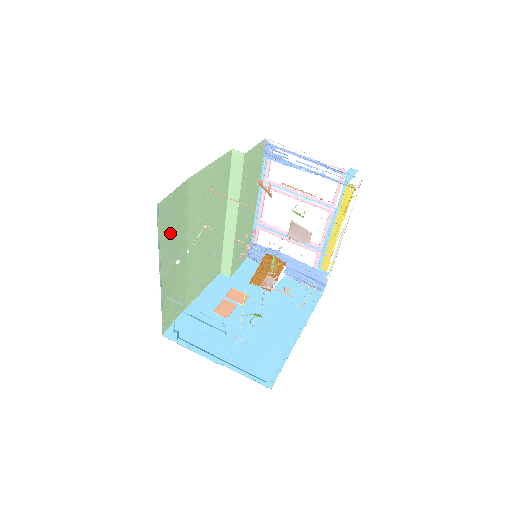
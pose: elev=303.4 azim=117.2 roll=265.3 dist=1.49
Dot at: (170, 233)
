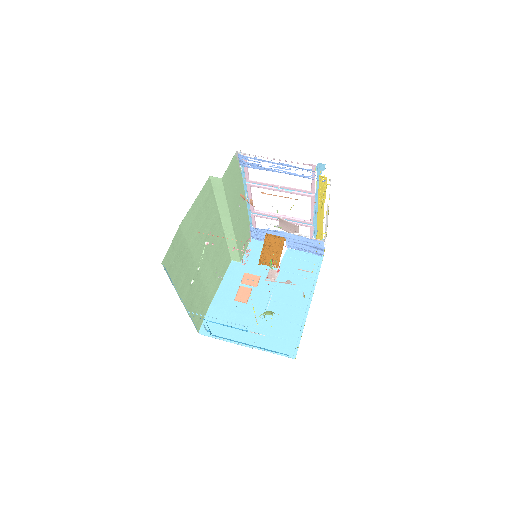
Dot at: (179, 270)
